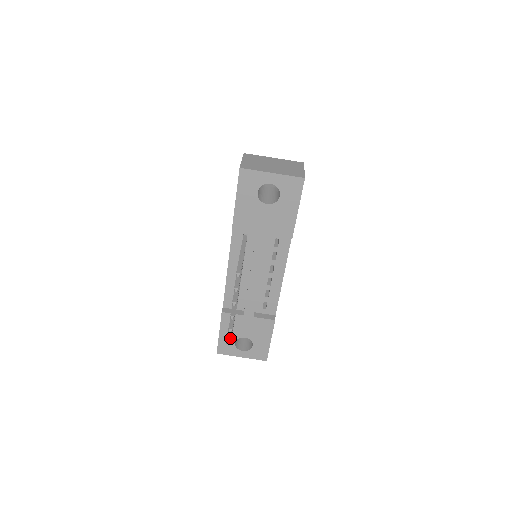
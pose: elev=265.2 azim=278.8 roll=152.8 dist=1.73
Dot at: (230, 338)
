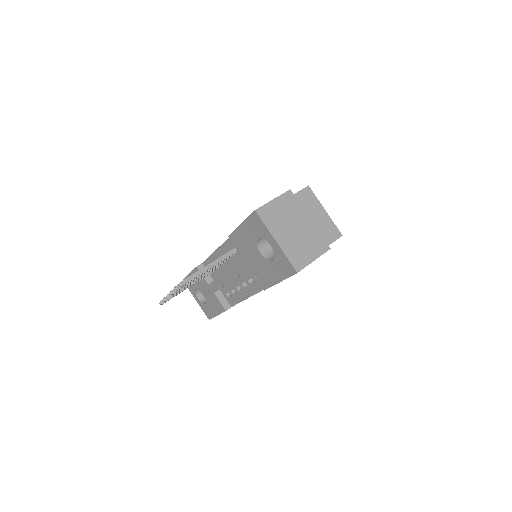
Dot at: occluded
